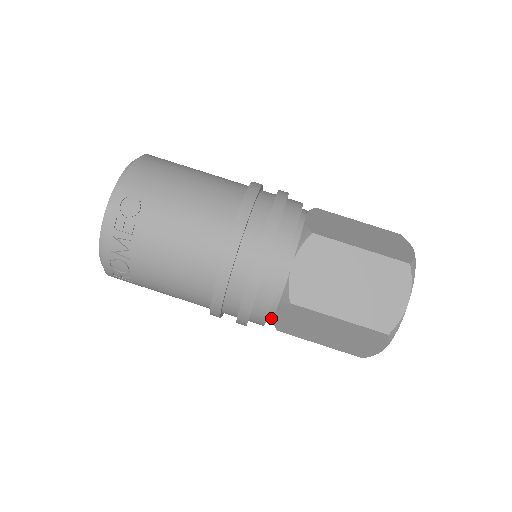
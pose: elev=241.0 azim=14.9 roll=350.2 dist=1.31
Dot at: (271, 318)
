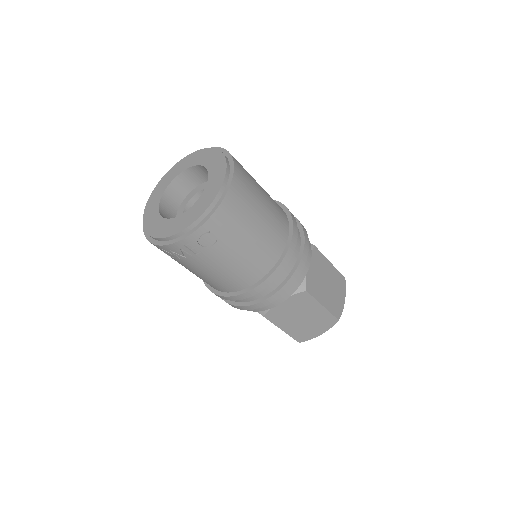
Dot at: occluded
